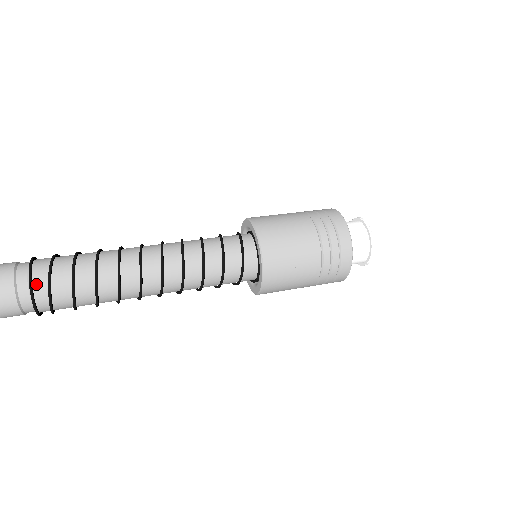
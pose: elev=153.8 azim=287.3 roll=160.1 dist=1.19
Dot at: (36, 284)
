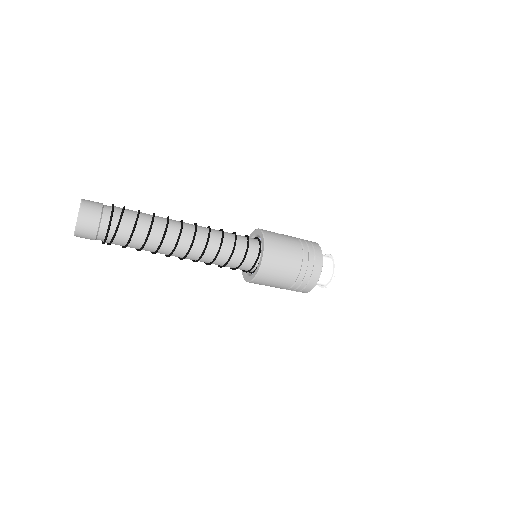
Dot at: occluded
